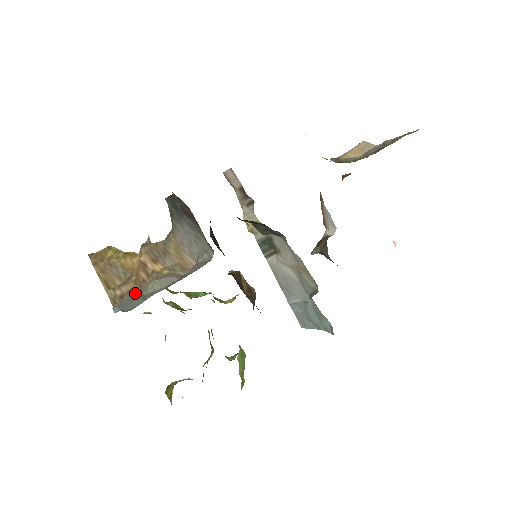
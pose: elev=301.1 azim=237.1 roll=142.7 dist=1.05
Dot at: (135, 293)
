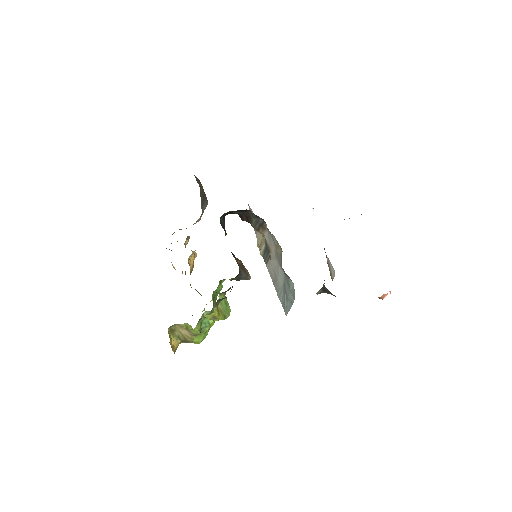
Dot at: occluded
